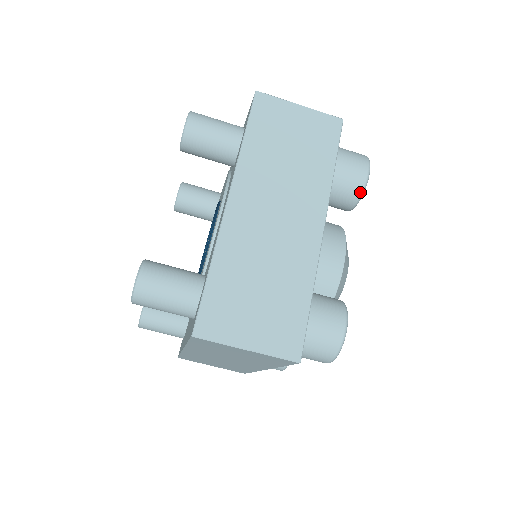
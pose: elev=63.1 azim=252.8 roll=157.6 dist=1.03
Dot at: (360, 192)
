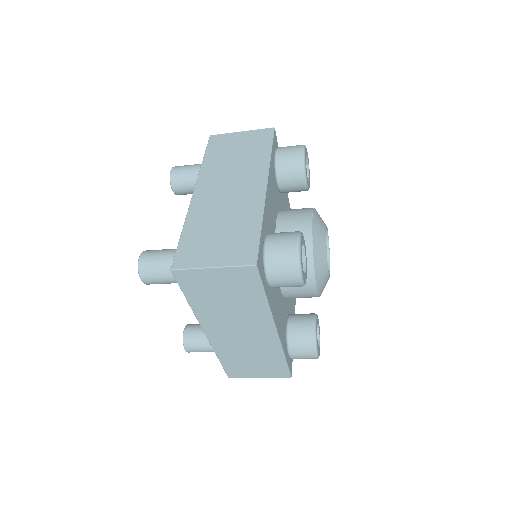
Dot at: (301, 286)
